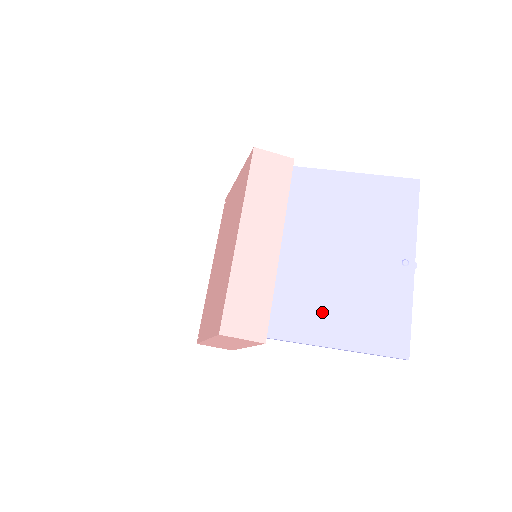
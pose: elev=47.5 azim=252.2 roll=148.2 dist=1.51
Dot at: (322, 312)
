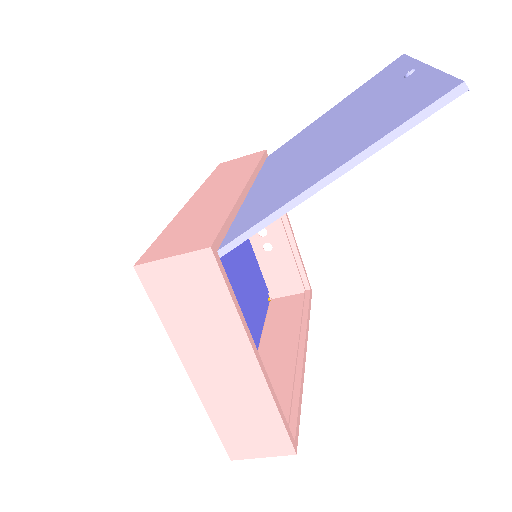
Dot at: (300, 176)
